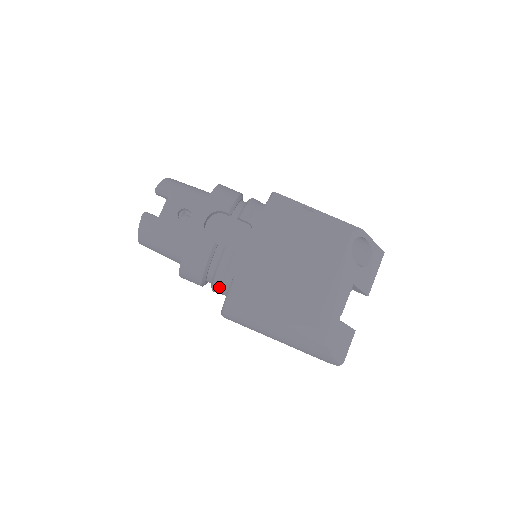
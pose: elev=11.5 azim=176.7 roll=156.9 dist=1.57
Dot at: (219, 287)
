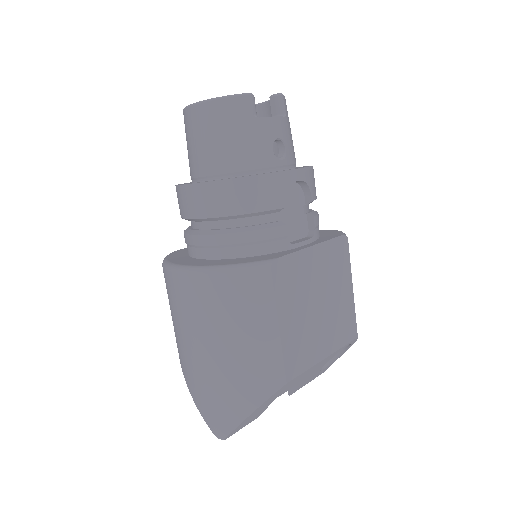
Dot at: (221, 244)
